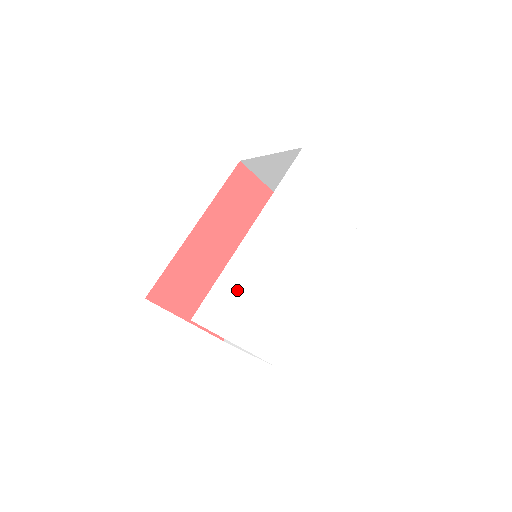
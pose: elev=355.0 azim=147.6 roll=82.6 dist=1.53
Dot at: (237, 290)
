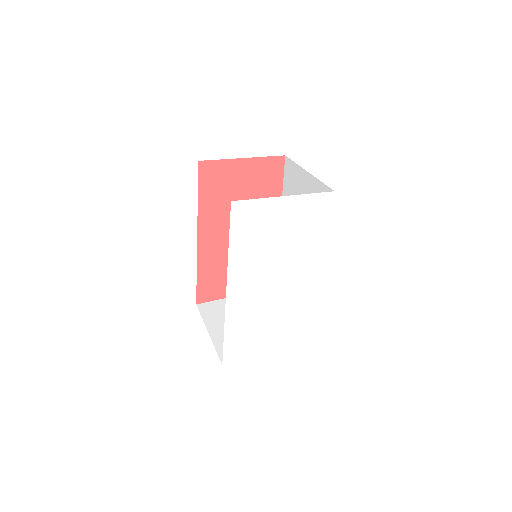
Dot at: (244, 329)
